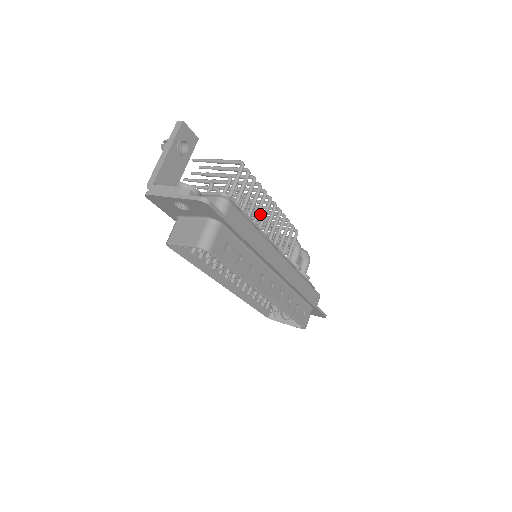
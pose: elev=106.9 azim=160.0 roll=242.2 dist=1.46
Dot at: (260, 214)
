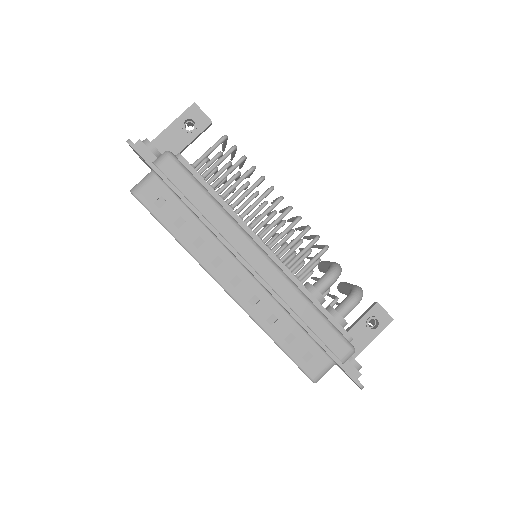
Dot at: (273, 211)
